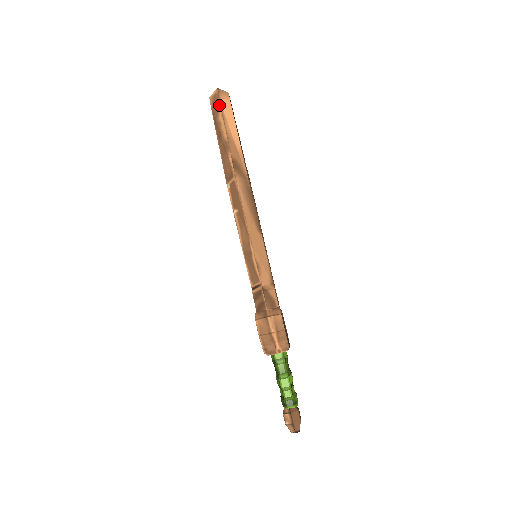
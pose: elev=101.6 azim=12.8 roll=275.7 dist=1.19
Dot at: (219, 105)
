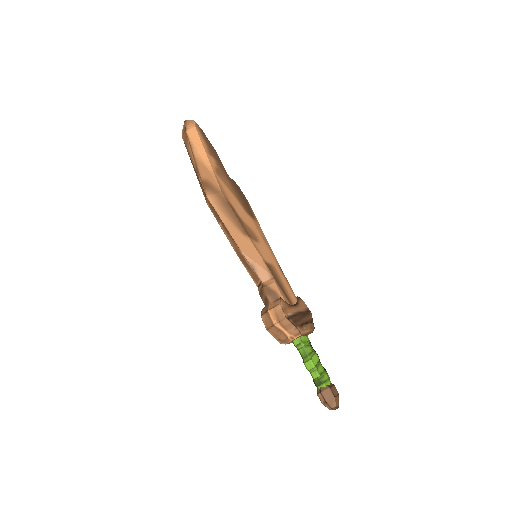
Dot at: (186, 136)
